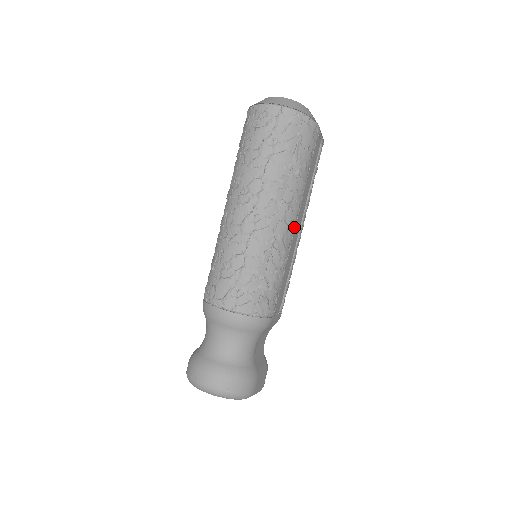
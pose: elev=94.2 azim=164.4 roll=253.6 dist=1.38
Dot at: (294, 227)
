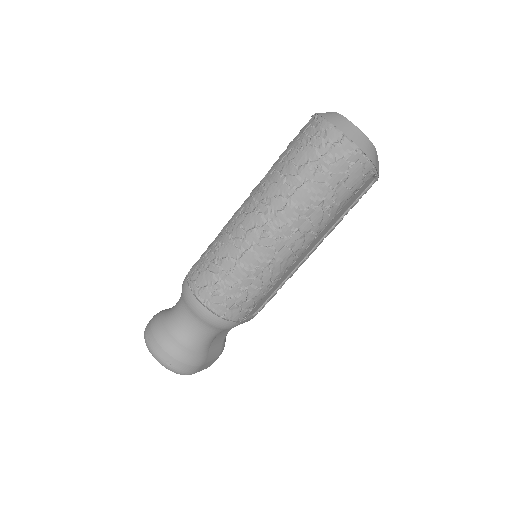
Dot at: (300, 253)
